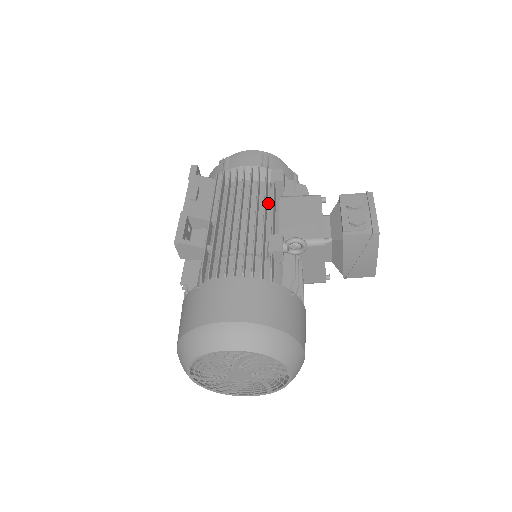
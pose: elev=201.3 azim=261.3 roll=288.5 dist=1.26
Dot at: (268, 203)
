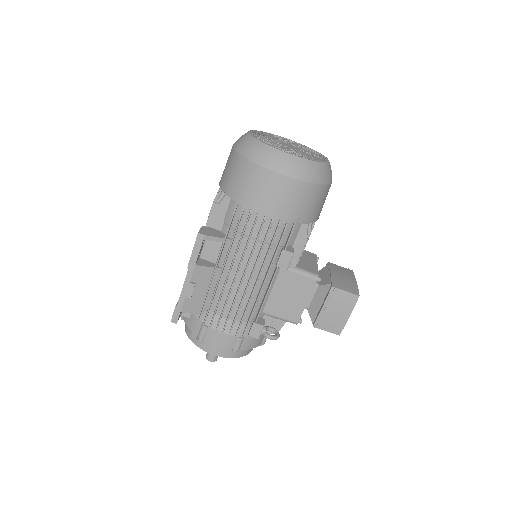
Dot at: occluded
